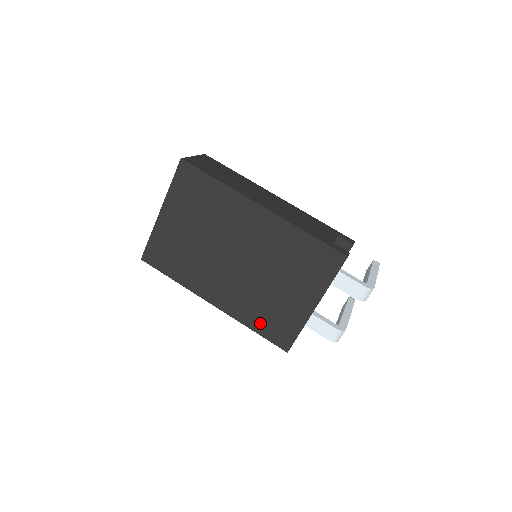
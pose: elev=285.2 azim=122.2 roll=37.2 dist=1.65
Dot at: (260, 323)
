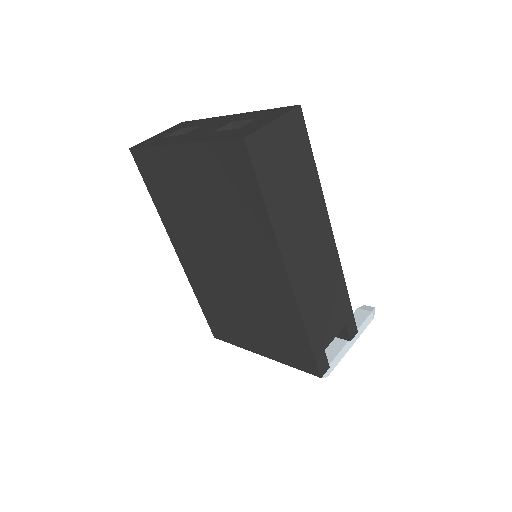
Dot at: (208, 307)
